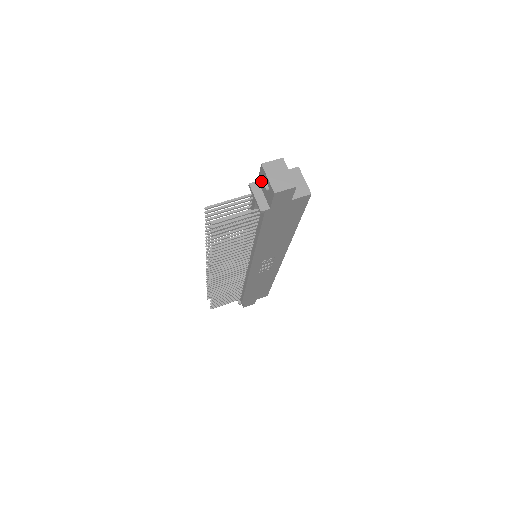
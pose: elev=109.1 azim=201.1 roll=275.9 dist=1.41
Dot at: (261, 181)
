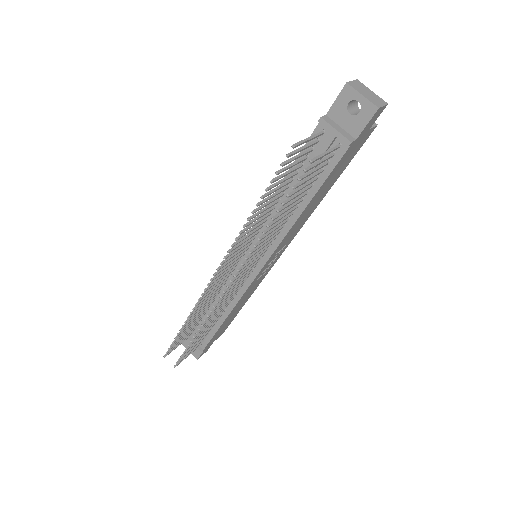
Dot at: (338, 110)
